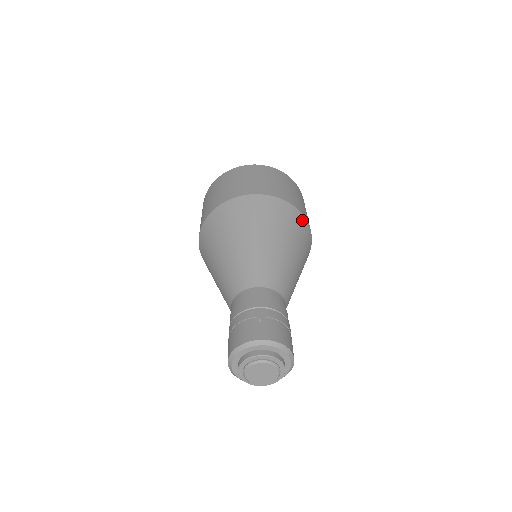
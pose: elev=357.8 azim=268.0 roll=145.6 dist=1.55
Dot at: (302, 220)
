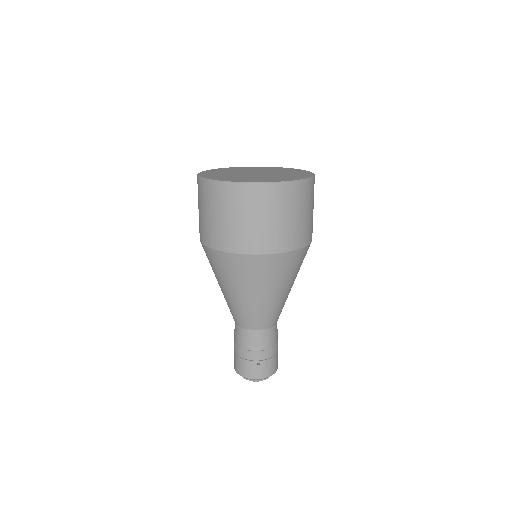
Dot at: (306, 250)
